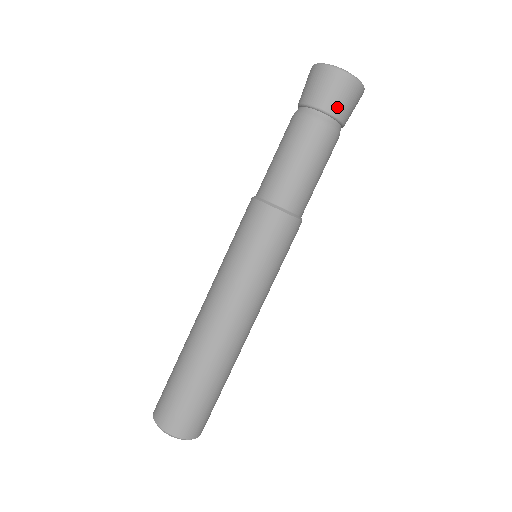
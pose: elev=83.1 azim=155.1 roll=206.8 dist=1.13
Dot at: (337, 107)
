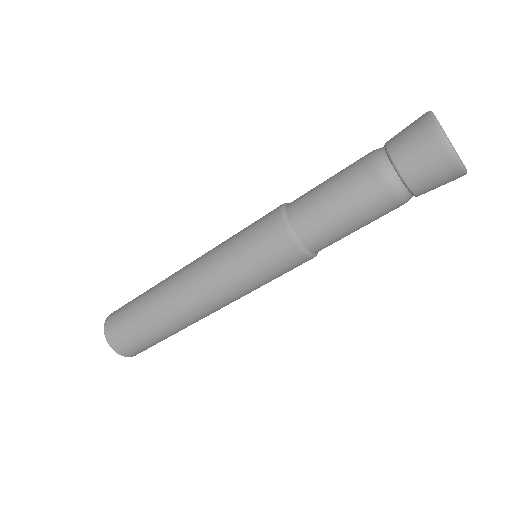
Dot at: (426, 191)
